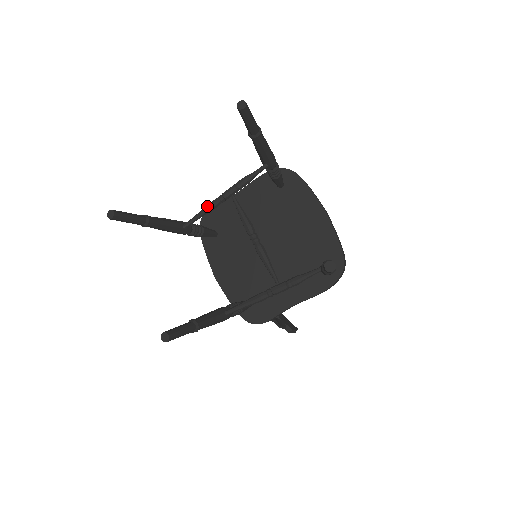
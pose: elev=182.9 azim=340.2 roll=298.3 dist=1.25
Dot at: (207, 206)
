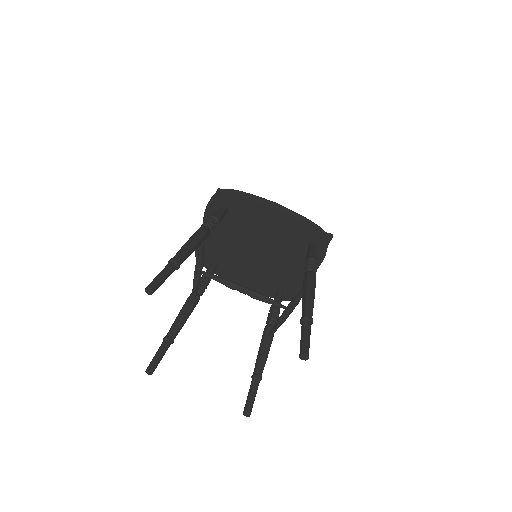
Dot at: (193, 288)
